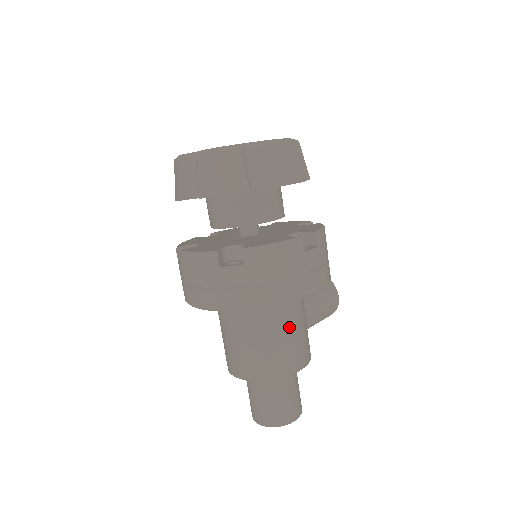
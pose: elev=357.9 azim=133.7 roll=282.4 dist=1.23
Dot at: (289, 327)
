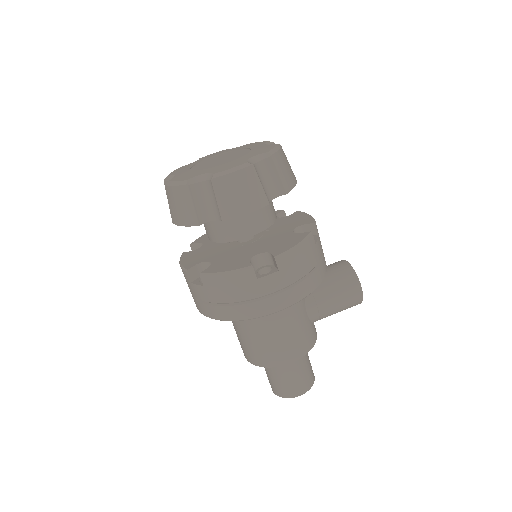
Dot at: (271, 329)
